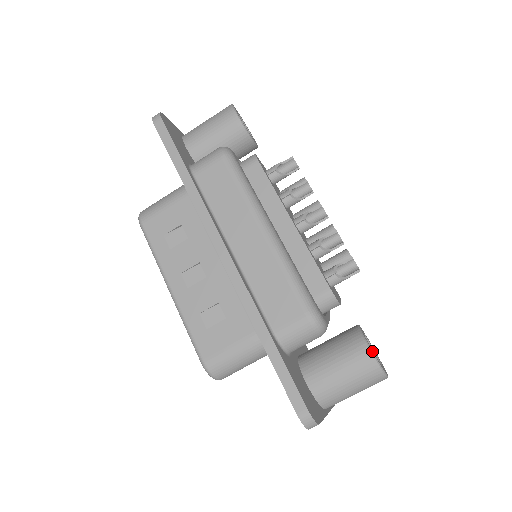
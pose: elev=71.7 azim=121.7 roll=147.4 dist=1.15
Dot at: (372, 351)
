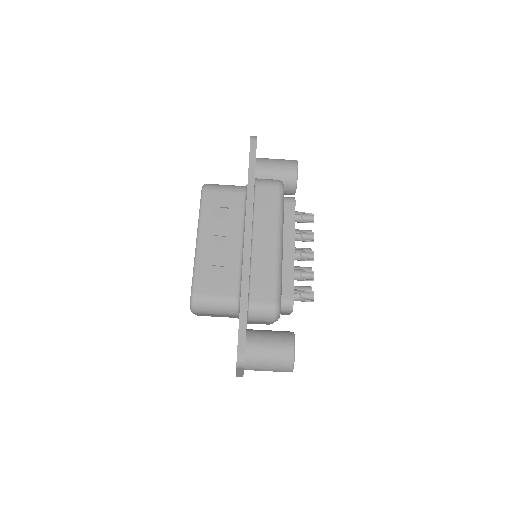
Dot at: occluded
